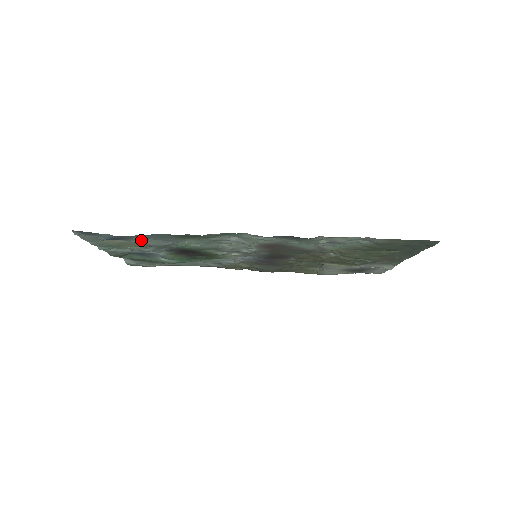
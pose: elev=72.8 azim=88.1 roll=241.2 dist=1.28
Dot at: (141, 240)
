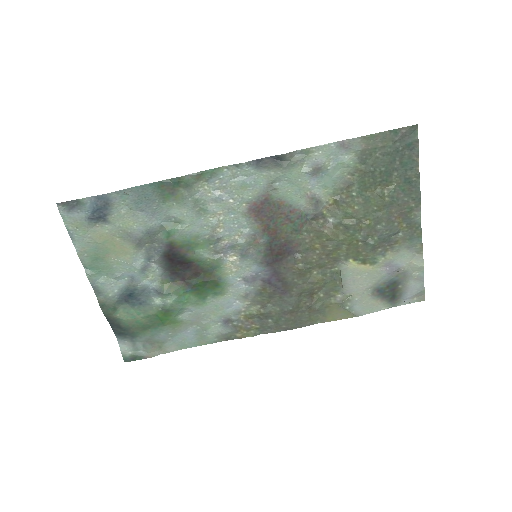
Dot at: (125, 218)
